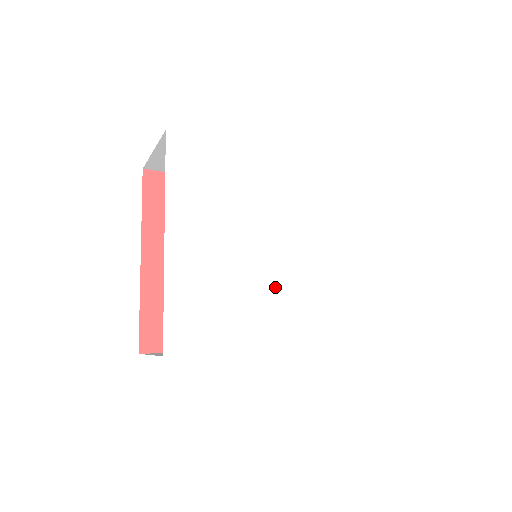
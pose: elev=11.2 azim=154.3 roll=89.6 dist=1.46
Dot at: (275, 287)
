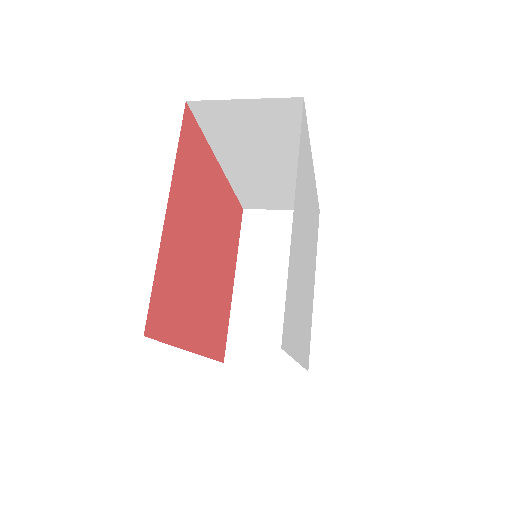
Dot at: (303, 296)
